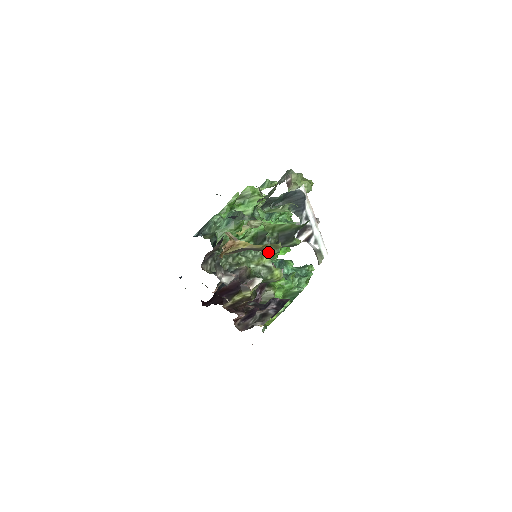
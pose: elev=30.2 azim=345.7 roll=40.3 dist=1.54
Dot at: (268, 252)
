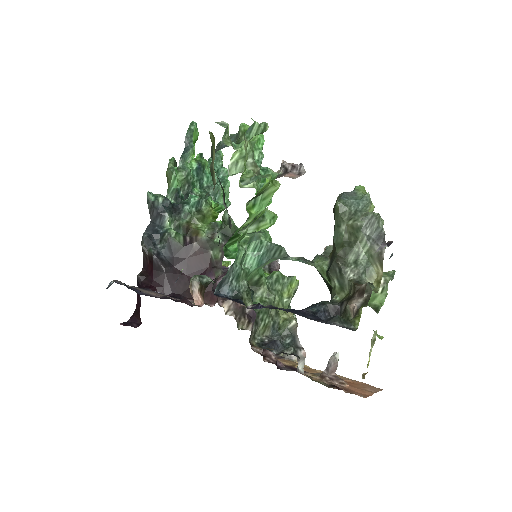
Dot at: occluded
